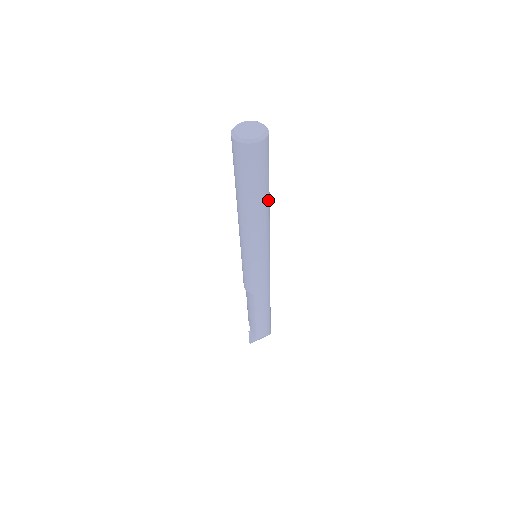
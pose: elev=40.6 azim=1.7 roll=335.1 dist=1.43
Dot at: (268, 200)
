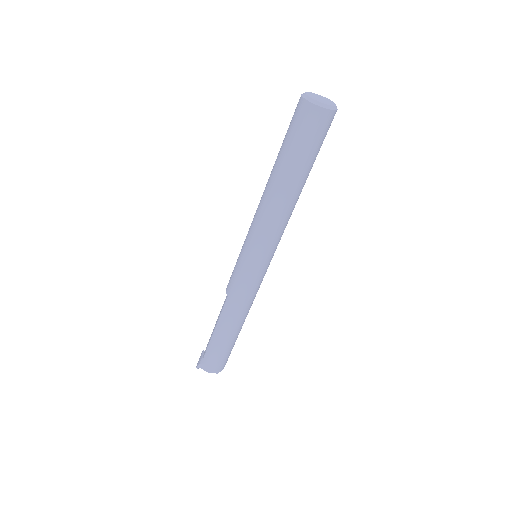
Dot at: (296, 188)
